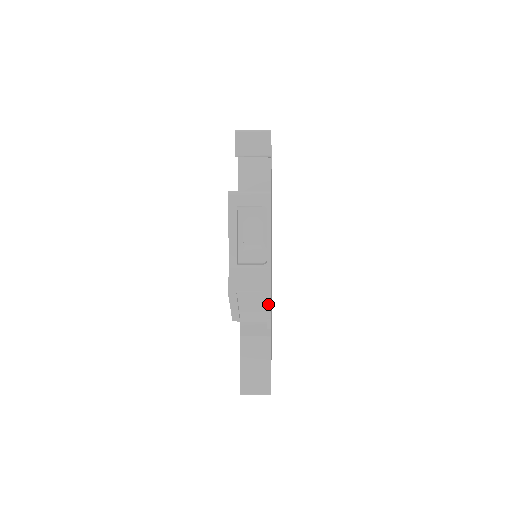
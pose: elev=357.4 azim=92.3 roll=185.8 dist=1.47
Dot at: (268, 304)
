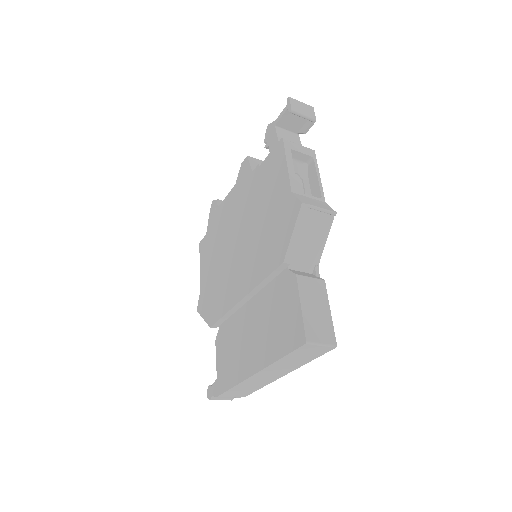
Dot at: (324, 238)
